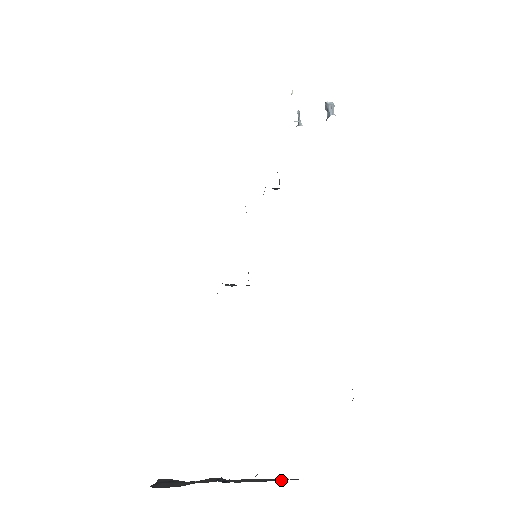
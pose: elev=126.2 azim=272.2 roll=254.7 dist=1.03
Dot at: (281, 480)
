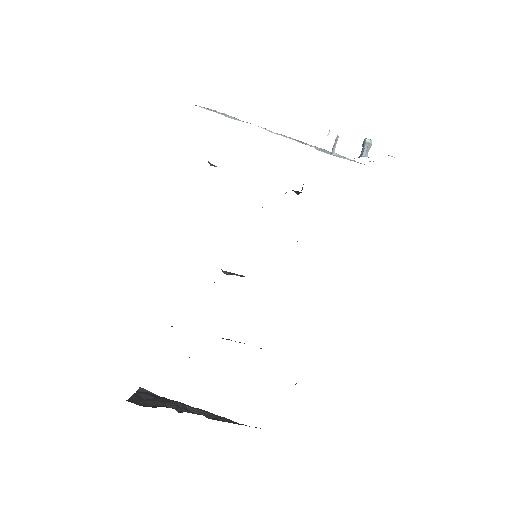
Dot at: (222, 420)
